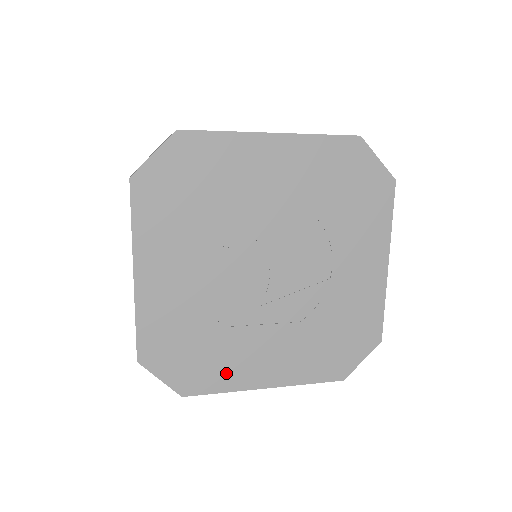
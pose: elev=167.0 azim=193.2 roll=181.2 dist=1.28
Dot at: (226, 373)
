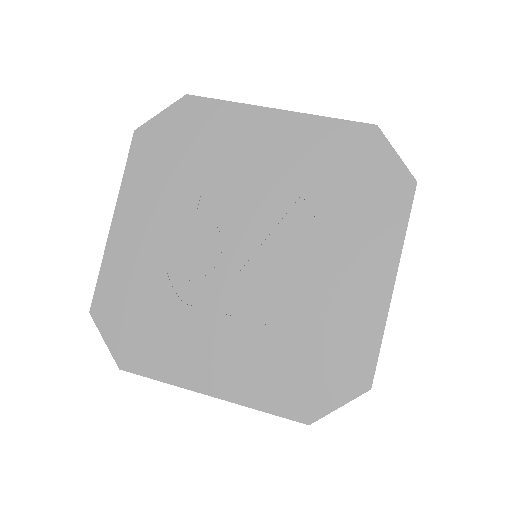
Dot at: (171, 359)
